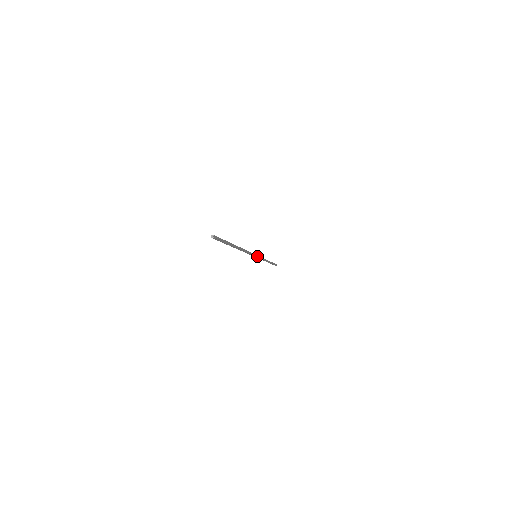
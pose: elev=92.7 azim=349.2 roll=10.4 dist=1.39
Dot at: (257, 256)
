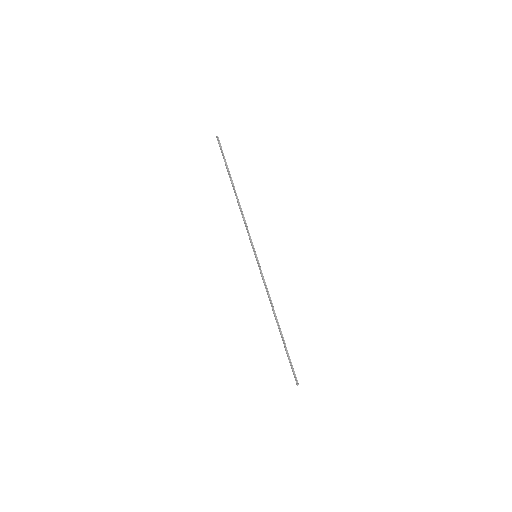
Dot at: (258, 260)
